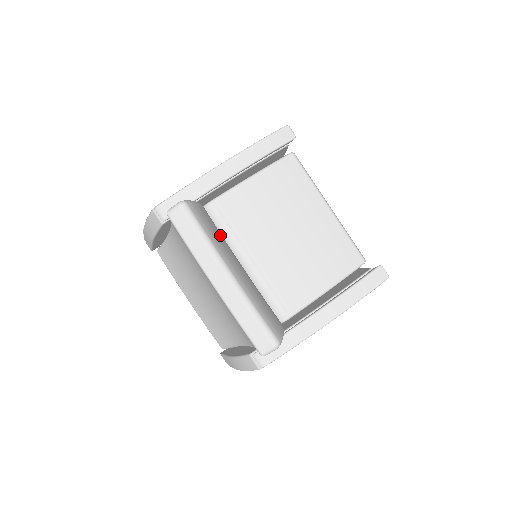
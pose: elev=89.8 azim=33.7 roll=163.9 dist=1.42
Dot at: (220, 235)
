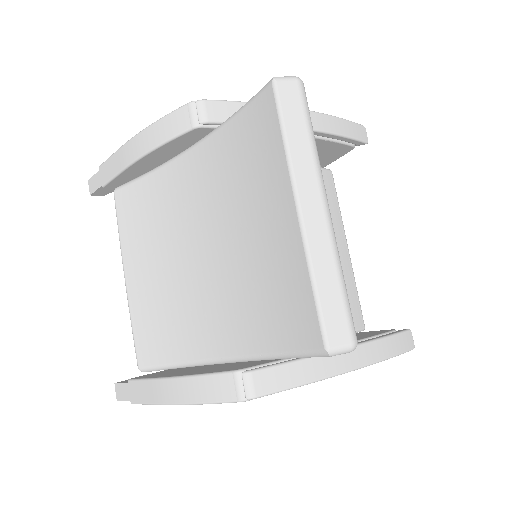
Dot at: occluded
